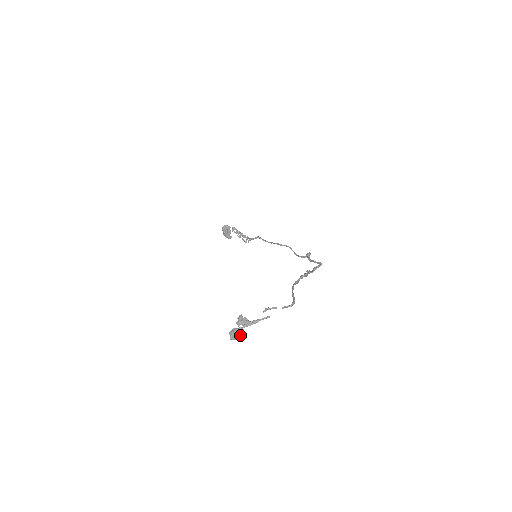
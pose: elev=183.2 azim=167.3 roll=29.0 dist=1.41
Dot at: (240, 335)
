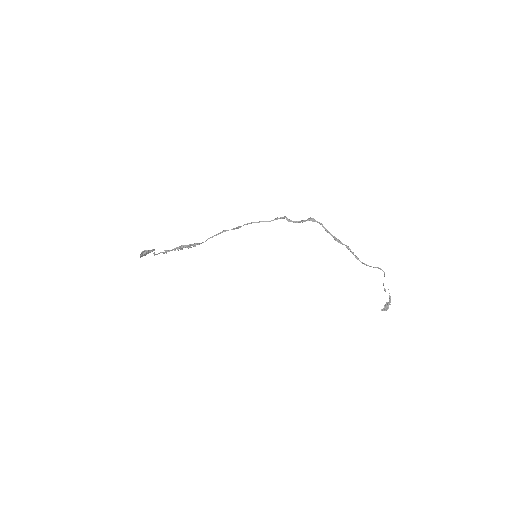
Dot at: occluded
